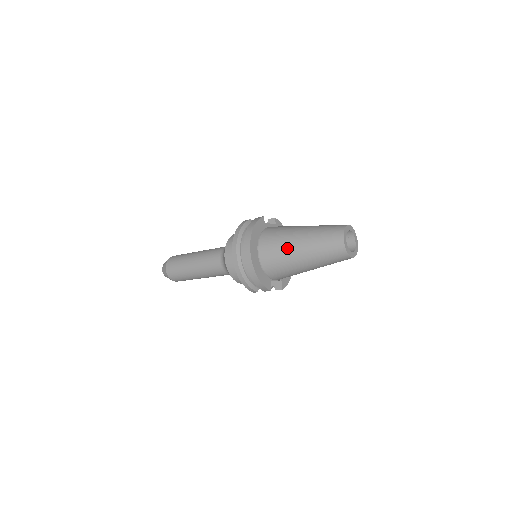
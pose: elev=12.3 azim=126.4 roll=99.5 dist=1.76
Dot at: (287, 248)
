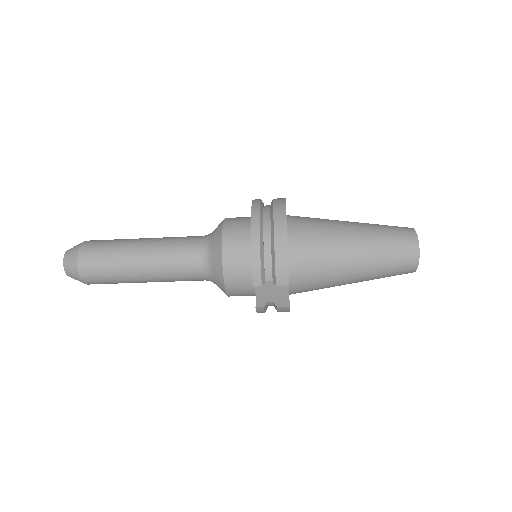
Dot at: (334, 227)
